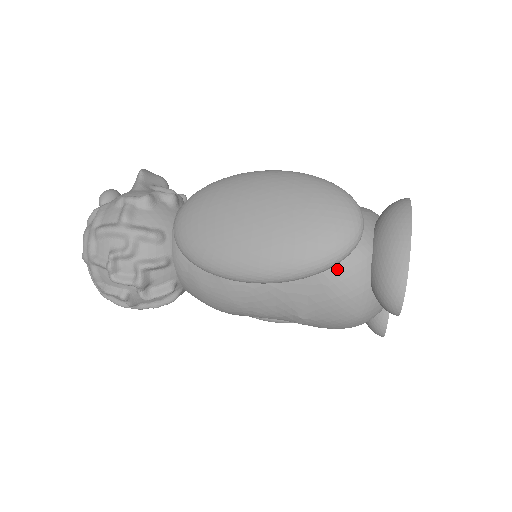
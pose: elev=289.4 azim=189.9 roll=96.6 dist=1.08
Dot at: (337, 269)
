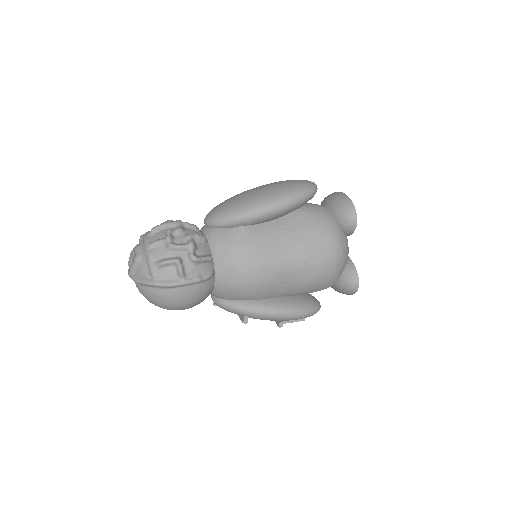
Dot at: (312, 211)
